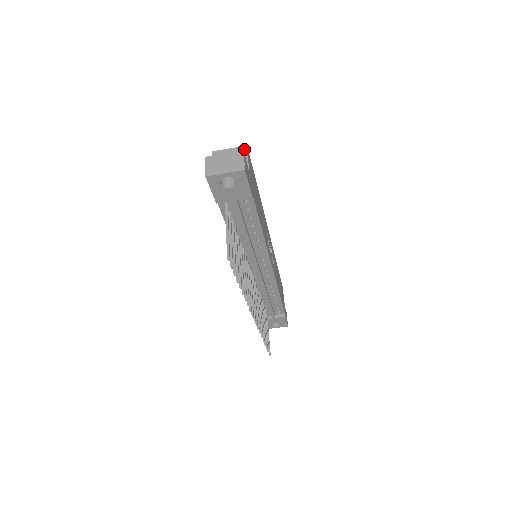
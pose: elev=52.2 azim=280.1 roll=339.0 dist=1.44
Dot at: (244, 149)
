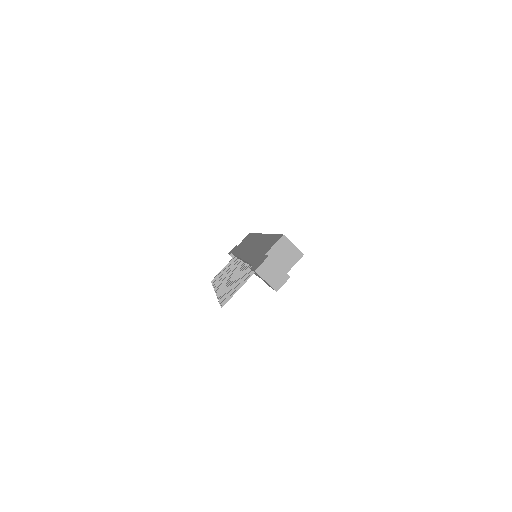
Dot at: (300, 255)
